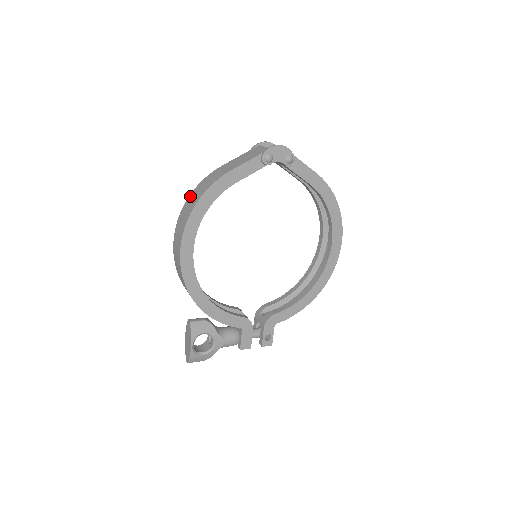
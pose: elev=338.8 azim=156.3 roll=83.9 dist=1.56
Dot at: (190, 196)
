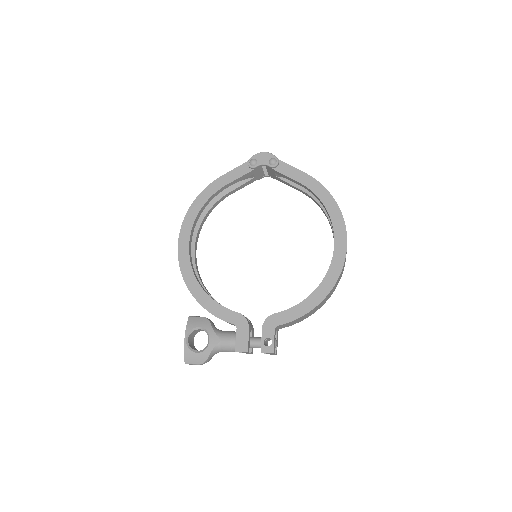
Dot at: occluded
